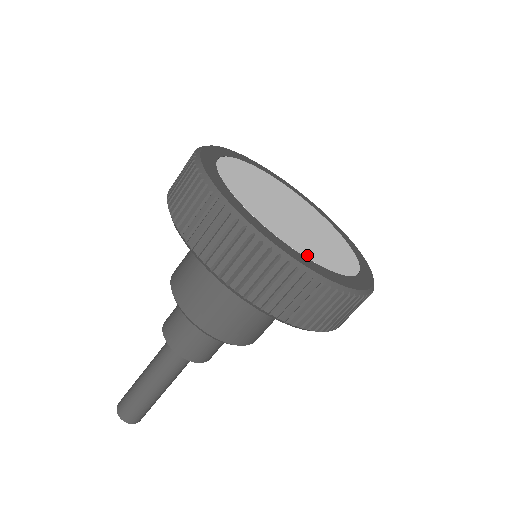
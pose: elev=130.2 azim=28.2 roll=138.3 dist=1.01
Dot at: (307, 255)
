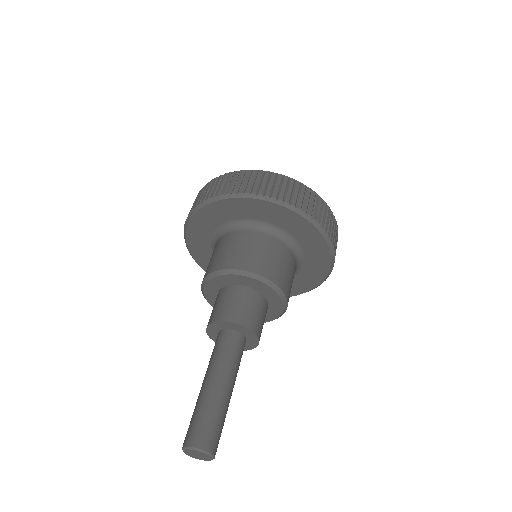
Dot at: occluded
